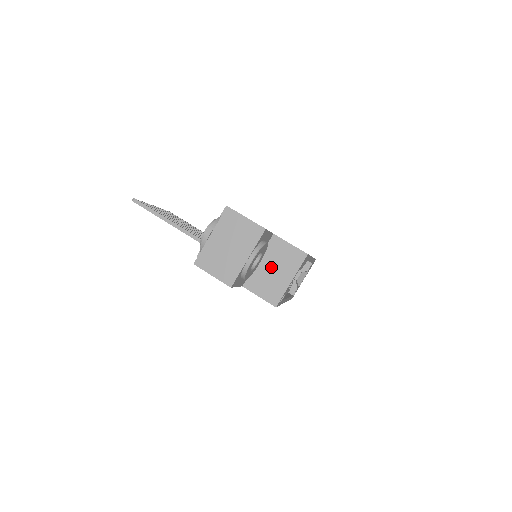
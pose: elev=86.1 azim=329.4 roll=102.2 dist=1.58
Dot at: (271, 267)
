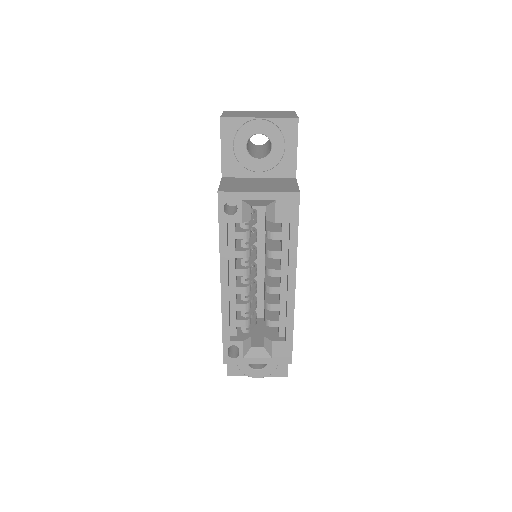
Dot at: (260, 182)
